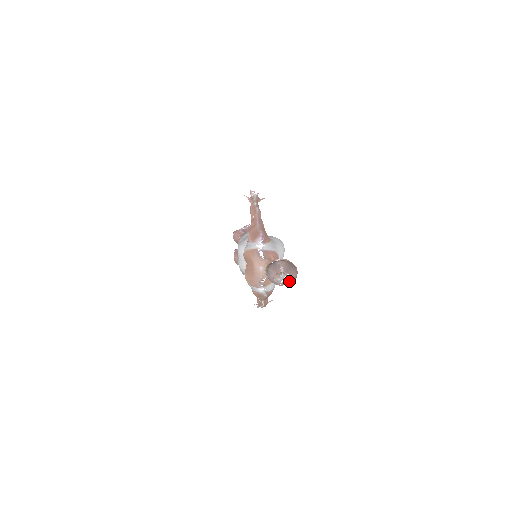
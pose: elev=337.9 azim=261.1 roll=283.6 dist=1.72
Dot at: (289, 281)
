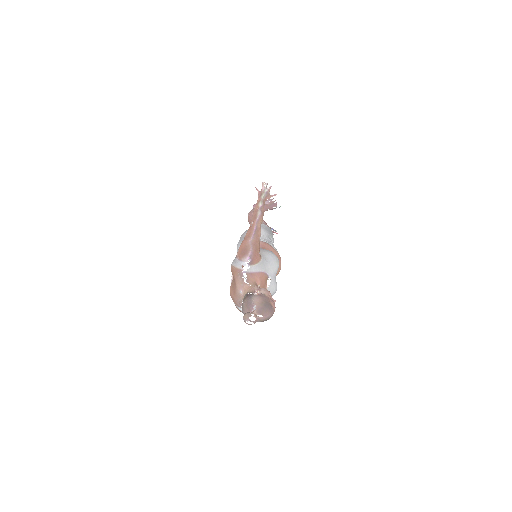
Dot at: (261, 321)
